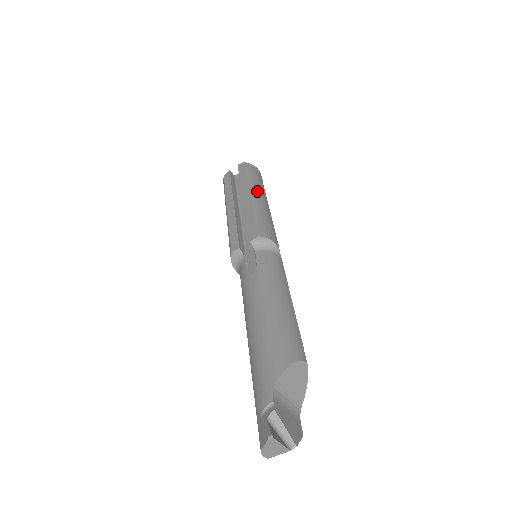
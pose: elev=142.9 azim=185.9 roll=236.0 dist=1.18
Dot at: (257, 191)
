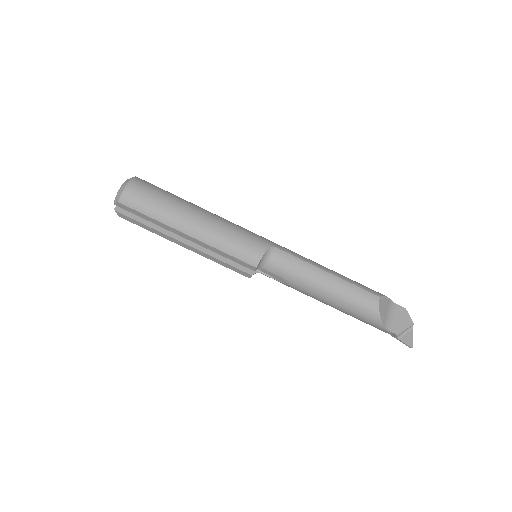
Dot at: (182, 223)
